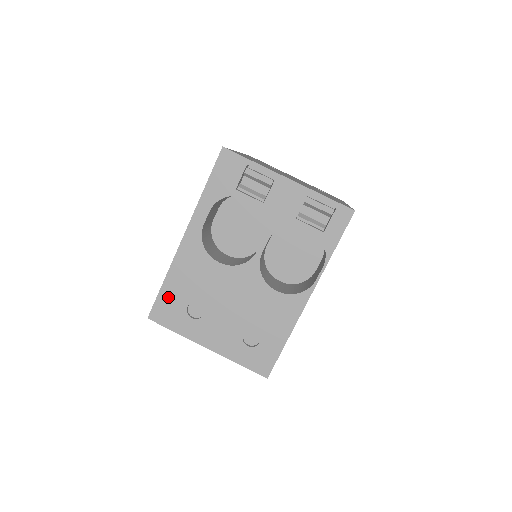
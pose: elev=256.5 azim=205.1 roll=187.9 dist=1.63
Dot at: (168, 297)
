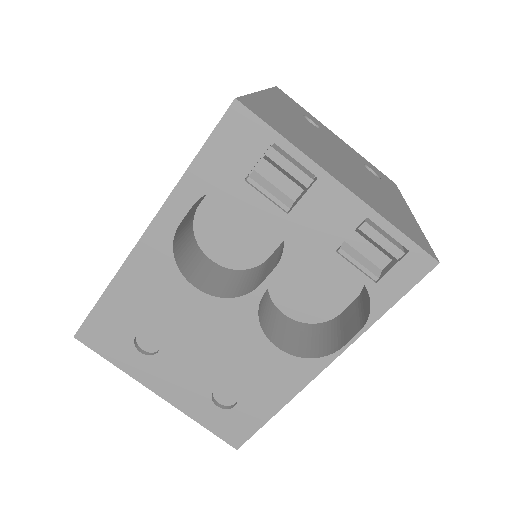
Dot at: (108, 316)
